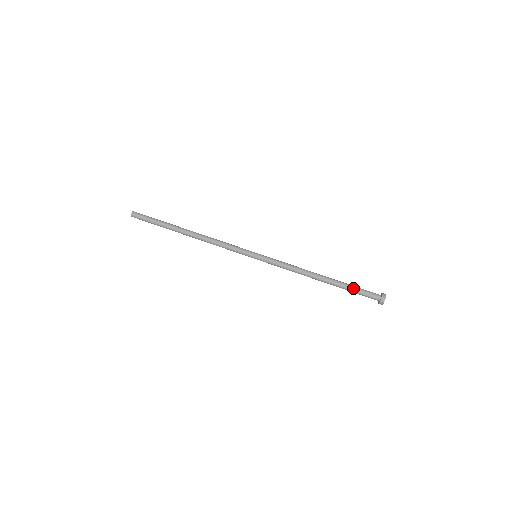
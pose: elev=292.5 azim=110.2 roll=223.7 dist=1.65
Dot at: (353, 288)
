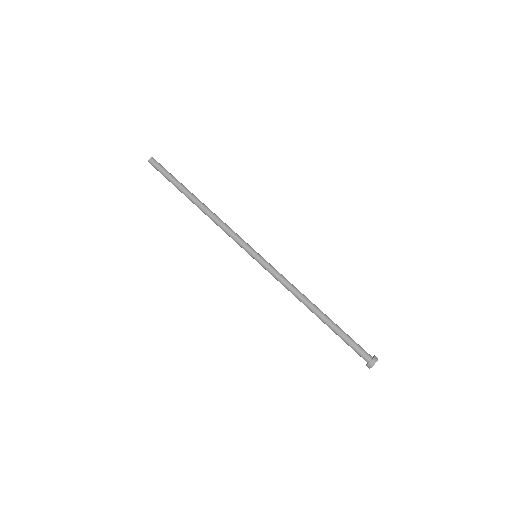
Dot at: (343, 337)
